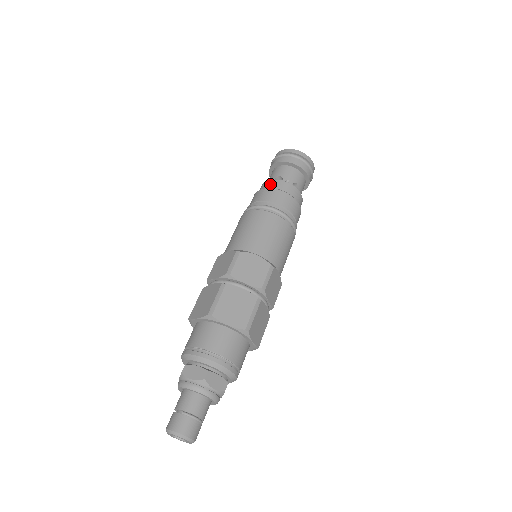
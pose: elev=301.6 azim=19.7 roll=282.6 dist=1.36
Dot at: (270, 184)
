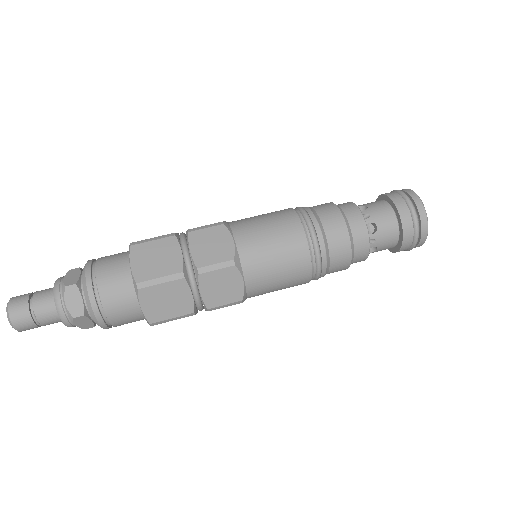
Dot at: (357, 226)
